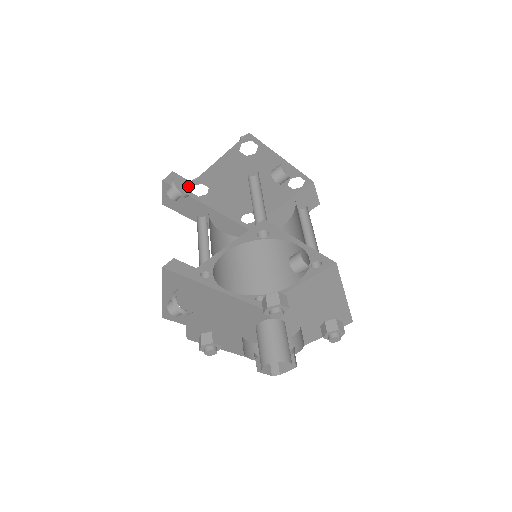
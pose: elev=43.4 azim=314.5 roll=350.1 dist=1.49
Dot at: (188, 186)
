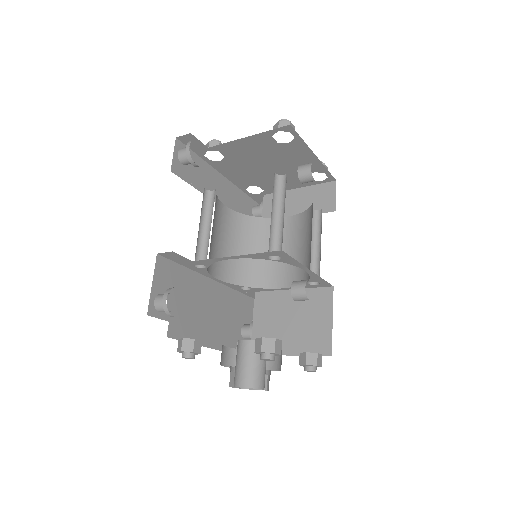
Dot at: (202, 149)
